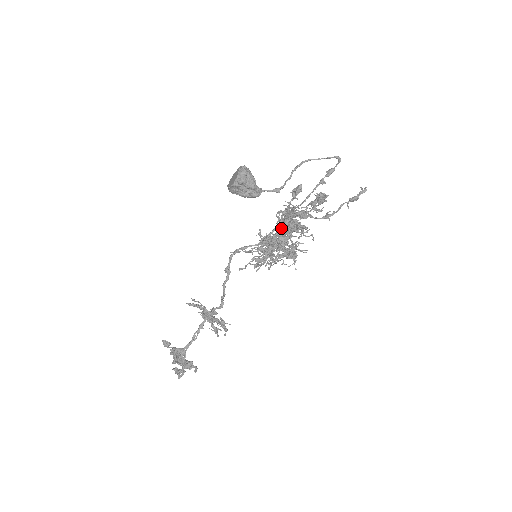
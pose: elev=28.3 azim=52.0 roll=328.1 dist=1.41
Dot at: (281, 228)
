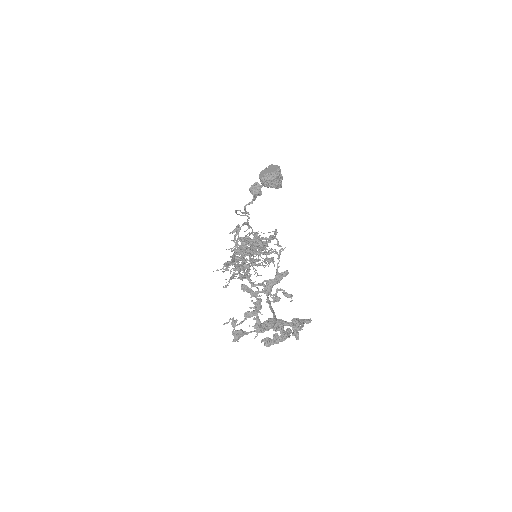
Dot at: (248, 247)
